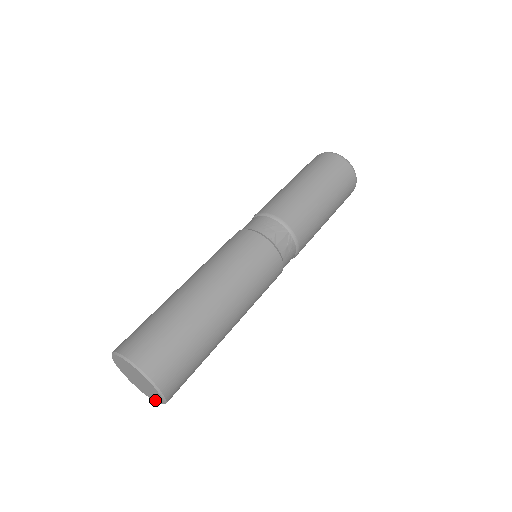
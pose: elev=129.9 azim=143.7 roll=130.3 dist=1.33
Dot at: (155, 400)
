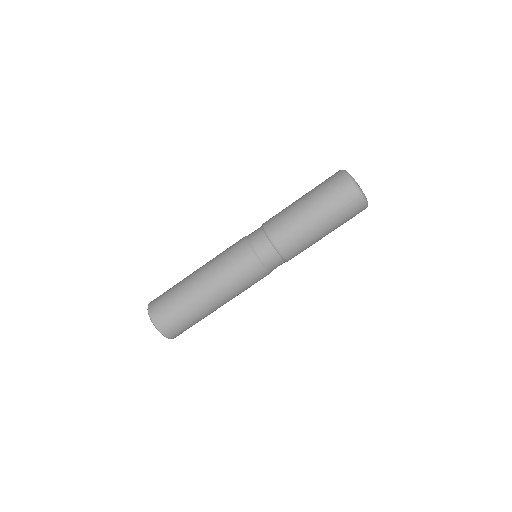
Dot at: occluded
